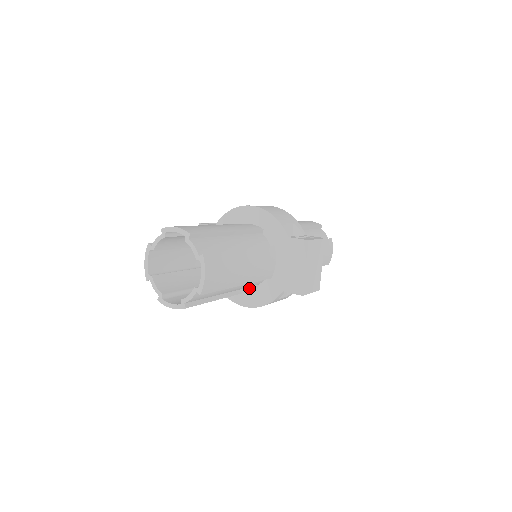
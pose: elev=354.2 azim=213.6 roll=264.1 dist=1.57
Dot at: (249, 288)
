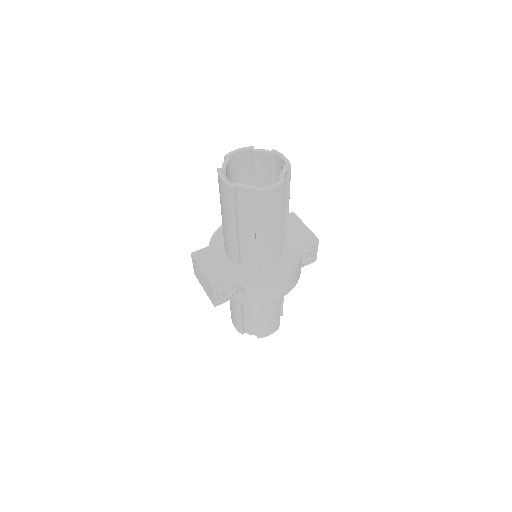
Dot at: occluded
